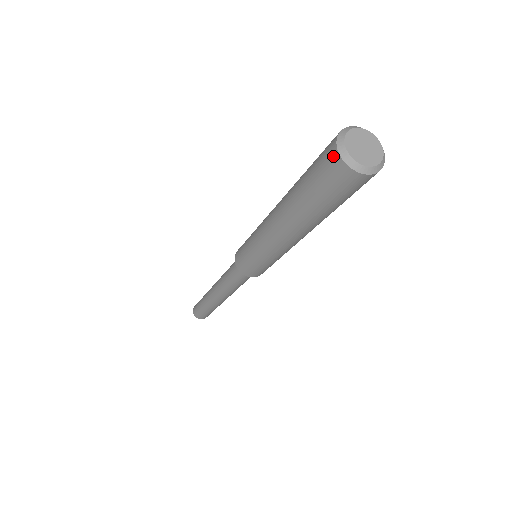
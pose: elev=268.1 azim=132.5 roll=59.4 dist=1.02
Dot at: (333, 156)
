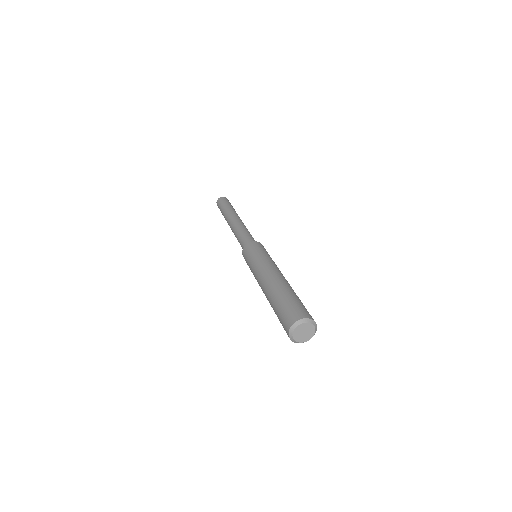
Dot at: (287, 334)
